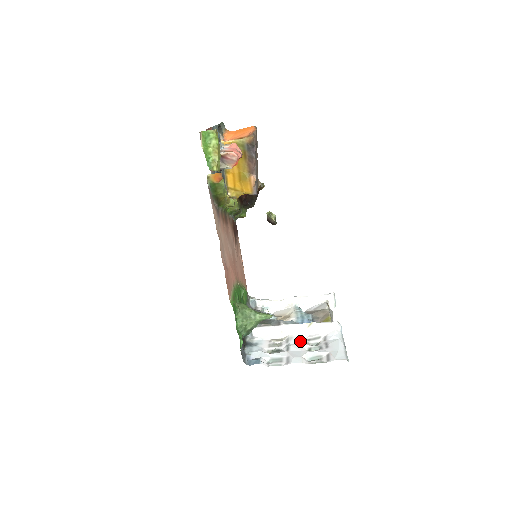
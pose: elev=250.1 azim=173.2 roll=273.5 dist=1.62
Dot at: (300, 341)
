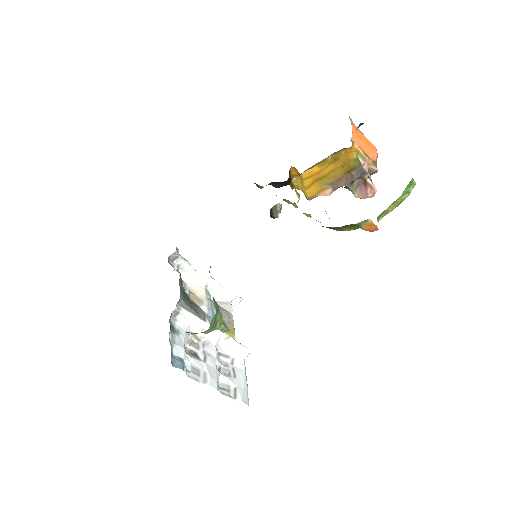
Dot at: (215, 353)
